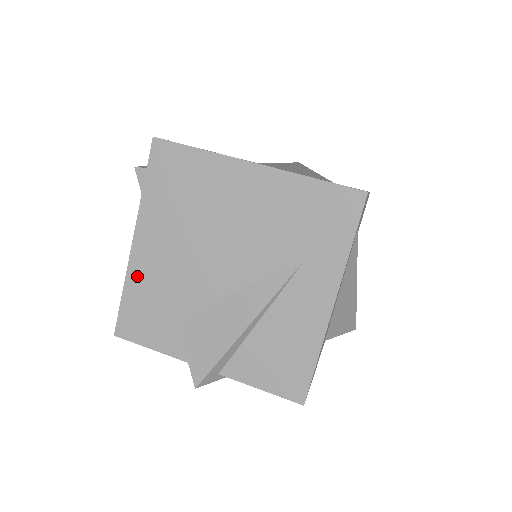
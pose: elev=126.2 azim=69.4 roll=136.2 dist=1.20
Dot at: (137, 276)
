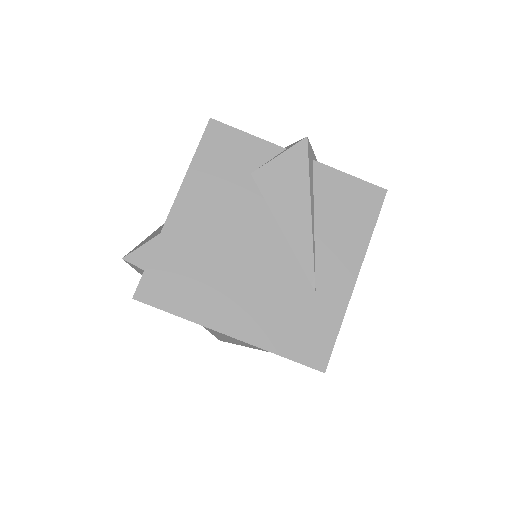
Dot at: occluded
